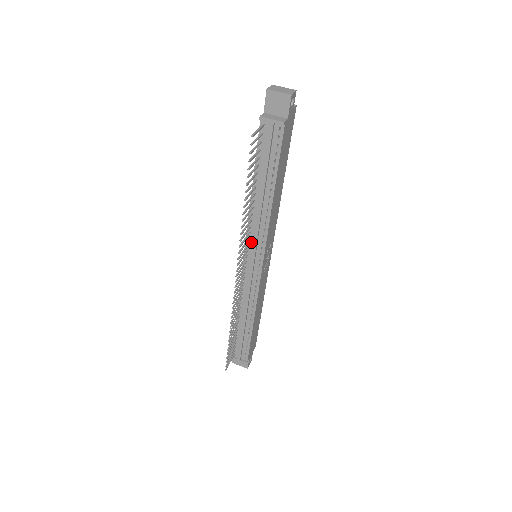
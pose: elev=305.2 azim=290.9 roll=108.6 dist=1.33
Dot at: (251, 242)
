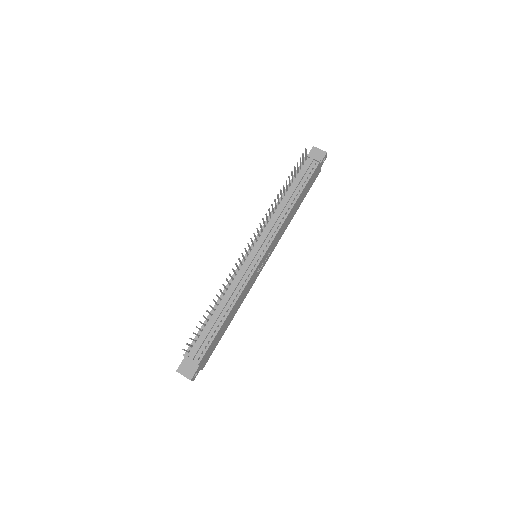
Dot at: (262, 235)
